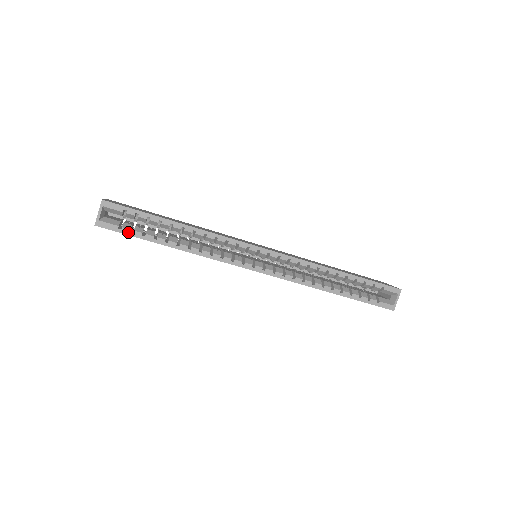
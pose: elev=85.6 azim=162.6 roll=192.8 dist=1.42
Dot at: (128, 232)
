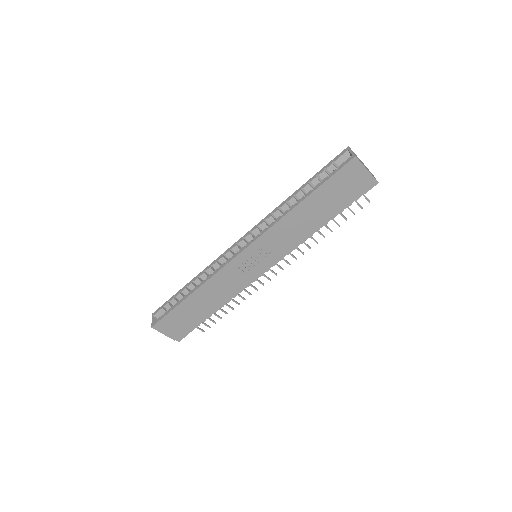
Dot at: (167, 313)
